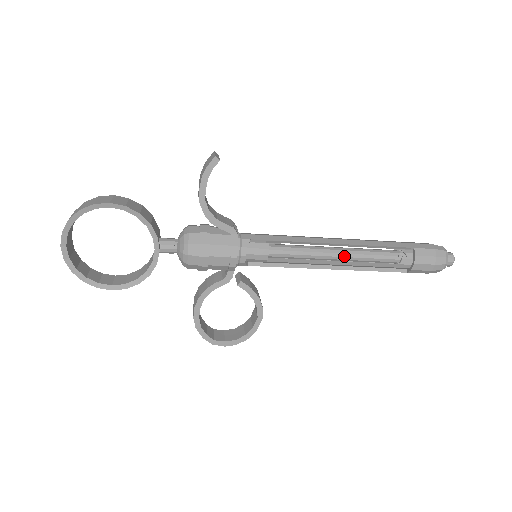
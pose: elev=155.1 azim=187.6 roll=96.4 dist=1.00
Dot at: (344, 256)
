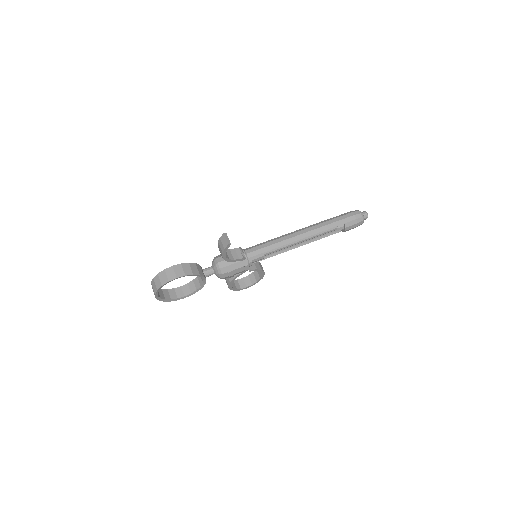
Dot at: (305, 240)
